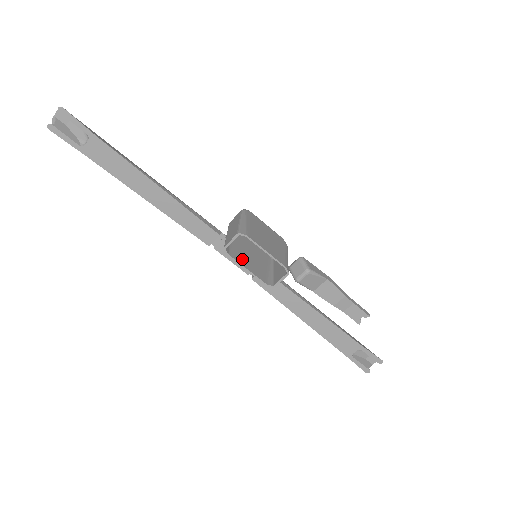
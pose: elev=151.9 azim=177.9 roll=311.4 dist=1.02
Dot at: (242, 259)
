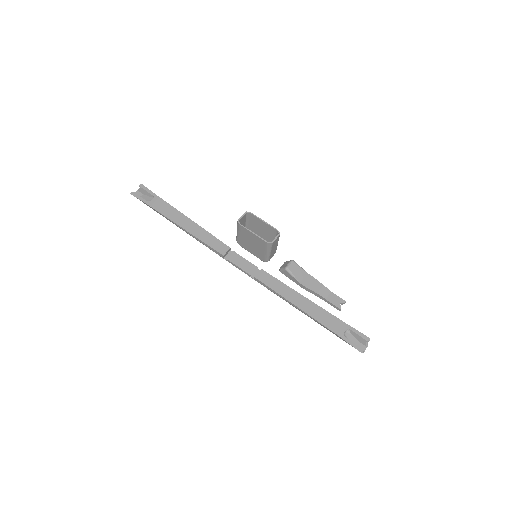
Dot at: (249, 233)
